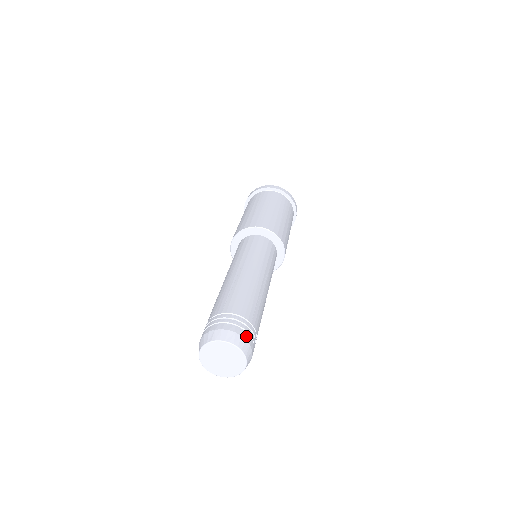
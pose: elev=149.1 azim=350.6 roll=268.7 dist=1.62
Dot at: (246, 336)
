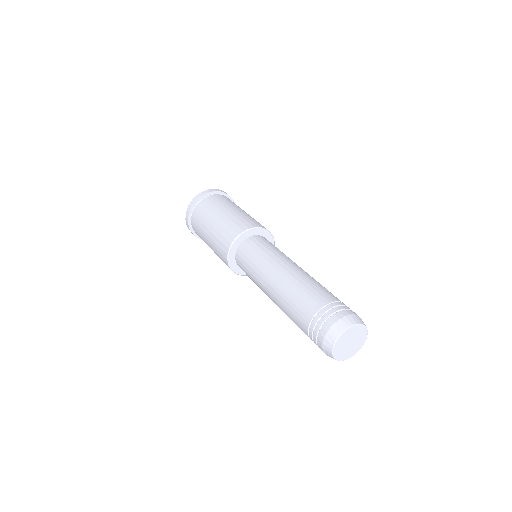
Dot at: occluded
